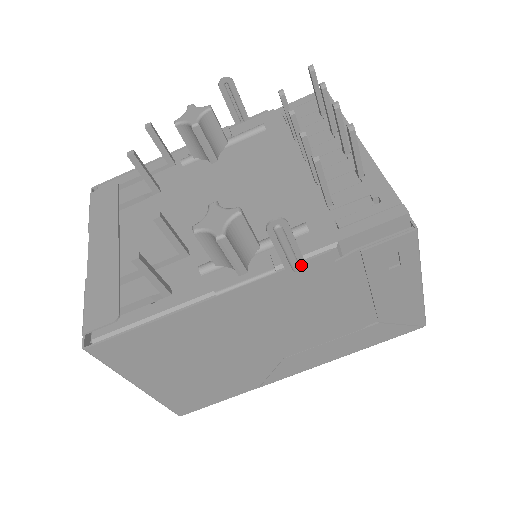
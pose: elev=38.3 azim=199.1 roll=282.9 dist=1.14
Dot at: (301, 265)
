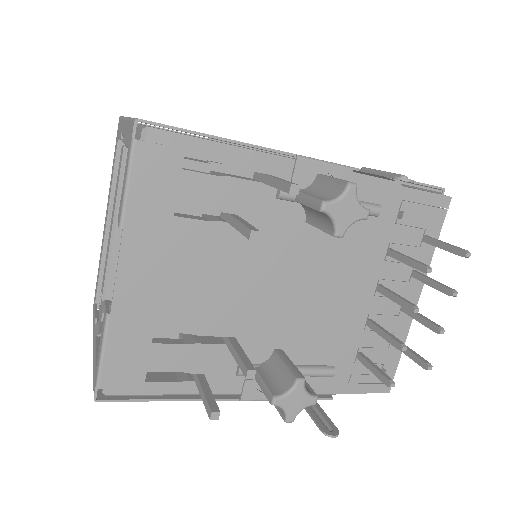
Dot at: occluded
